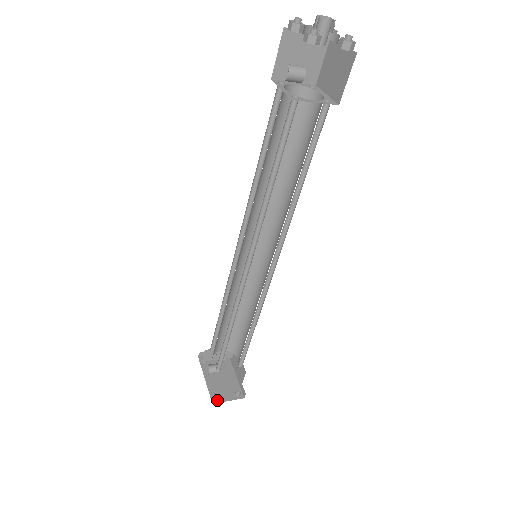
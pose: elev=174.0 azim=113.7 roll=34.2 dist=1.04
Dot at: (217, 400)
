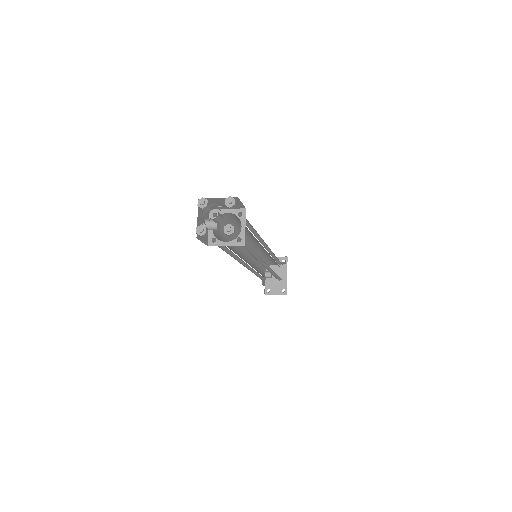
Dot at: (269, 293)
